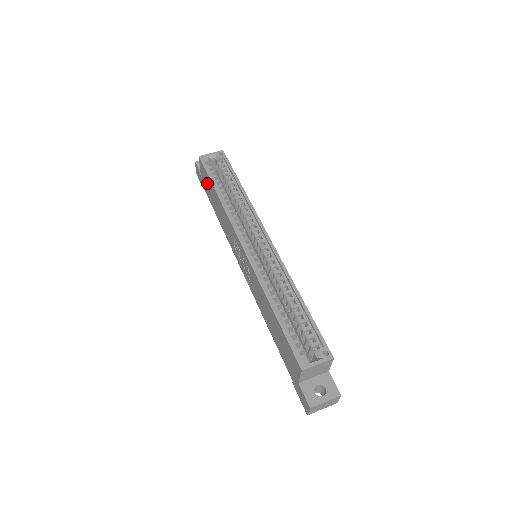
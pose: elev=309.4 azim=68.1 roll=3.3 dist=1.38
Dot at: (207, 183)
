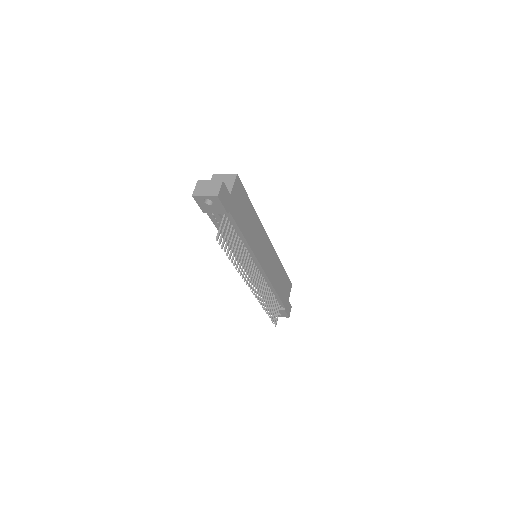
Dot at: occluded
